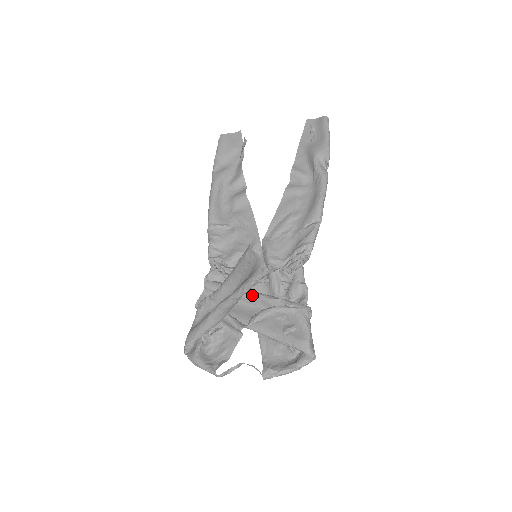
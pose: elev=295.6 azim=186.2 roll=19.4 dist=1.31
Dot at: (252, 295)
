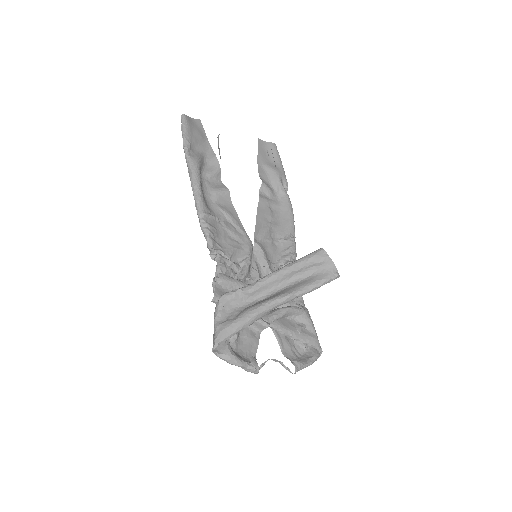
Dot at: occluded
